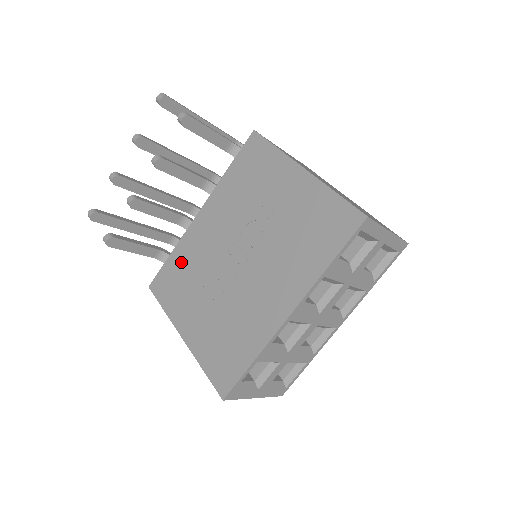
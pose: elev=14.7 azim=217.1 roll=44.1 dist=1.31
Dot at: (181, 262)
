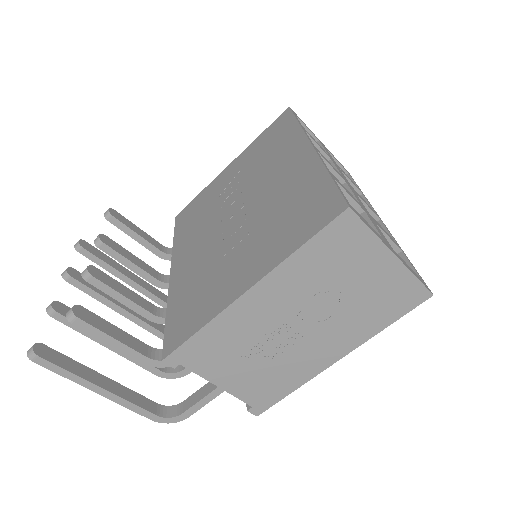
Dot at: (184, 296)
